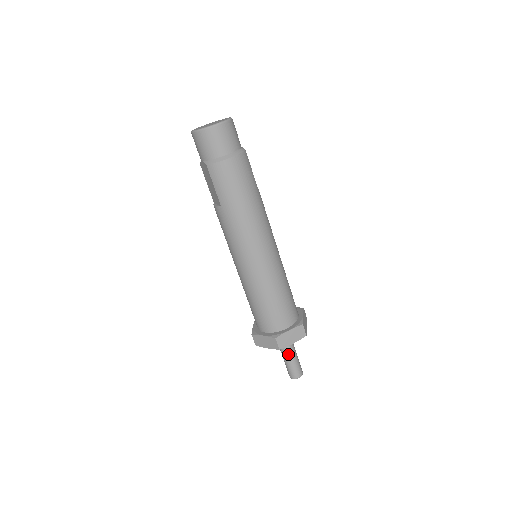
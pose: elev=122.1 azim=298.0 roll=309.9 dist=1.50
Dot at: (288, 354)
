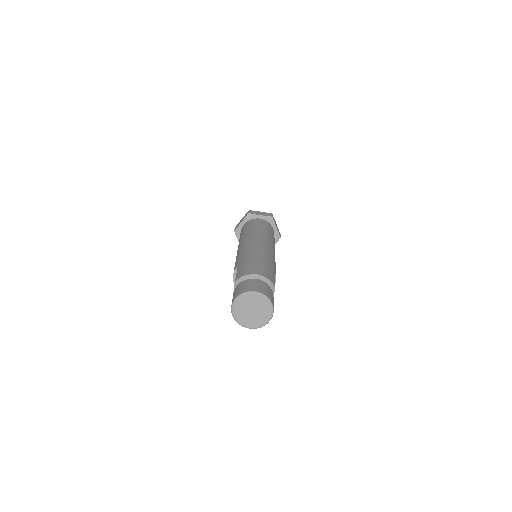
Dot at: occluded
